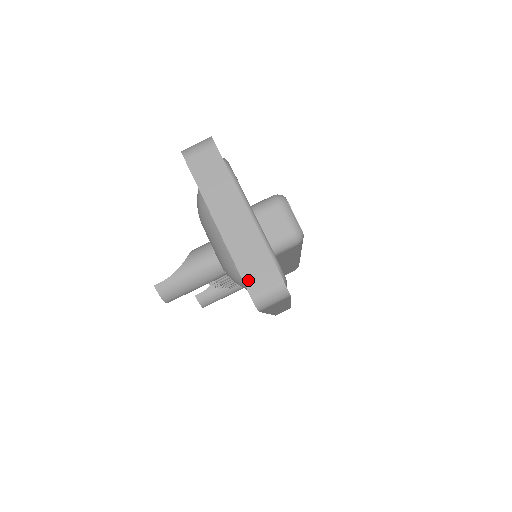
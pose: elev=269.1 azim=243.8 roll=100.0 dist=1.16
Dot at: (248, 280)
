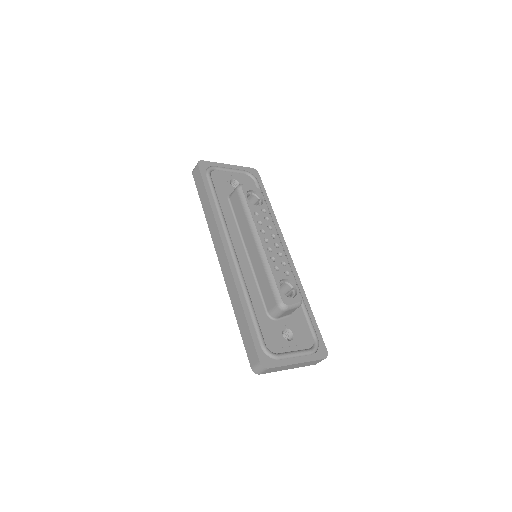
Dot at: occluded
